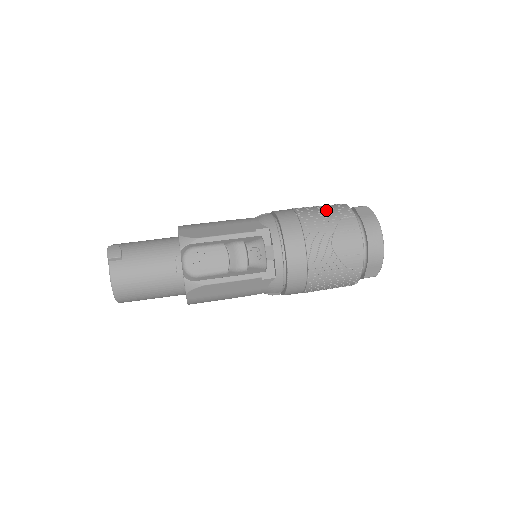
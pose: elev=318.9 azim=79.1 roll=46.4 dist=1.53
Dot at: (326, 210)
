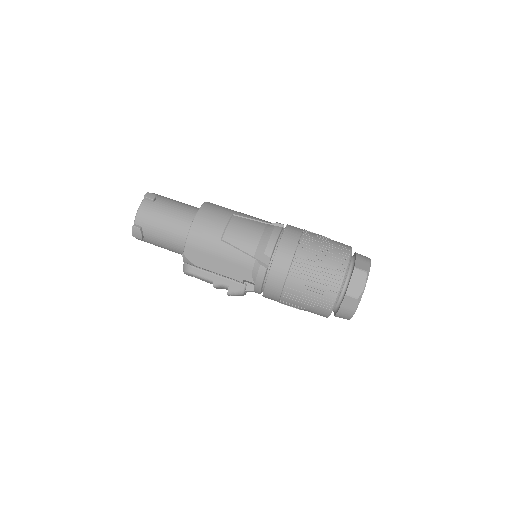
Dot at: (312, 294)
